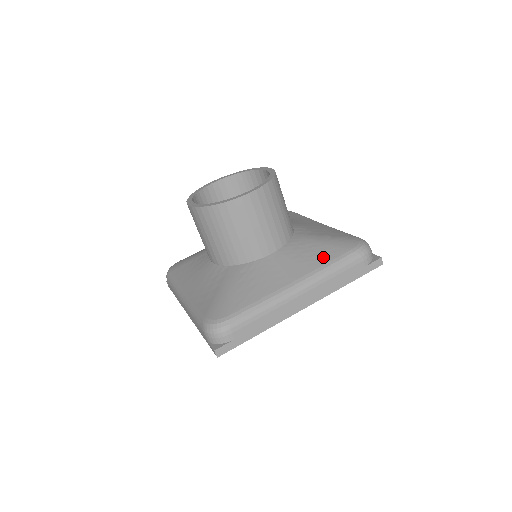
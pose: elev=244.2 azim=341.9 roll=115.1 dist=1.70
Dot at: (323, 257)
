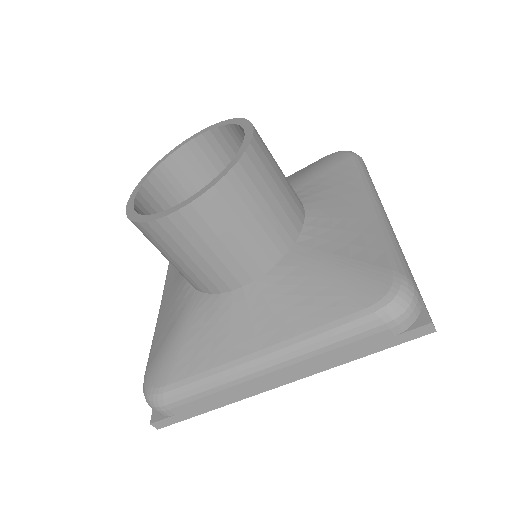
Dot at: (316, 312)
